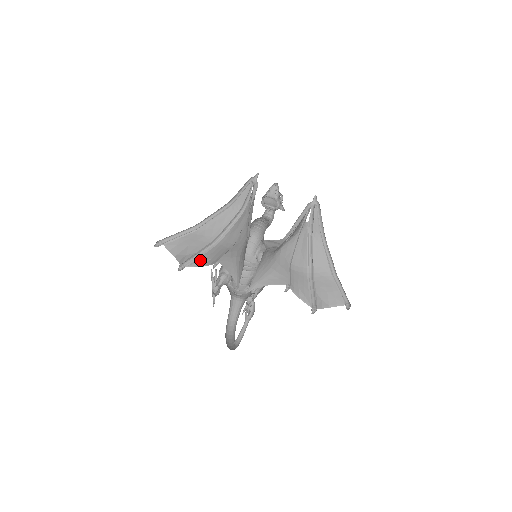
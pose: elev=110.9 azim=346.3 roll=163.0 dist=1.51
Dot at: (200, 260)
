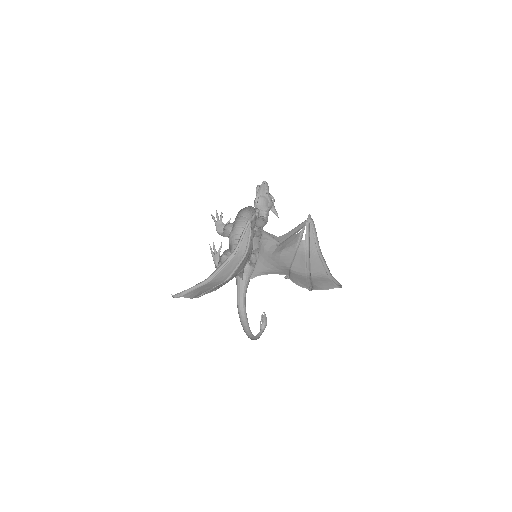
Dot at: (213, 289)
